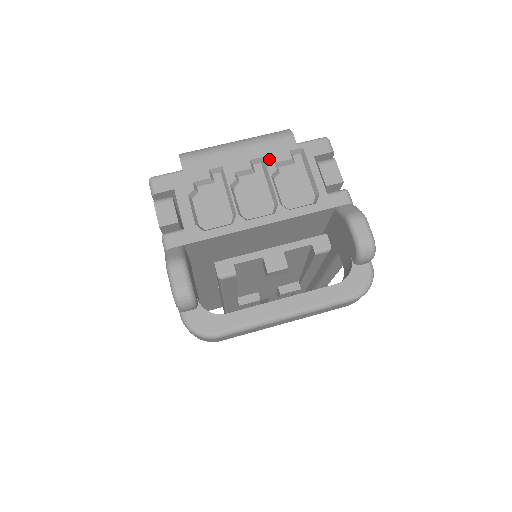
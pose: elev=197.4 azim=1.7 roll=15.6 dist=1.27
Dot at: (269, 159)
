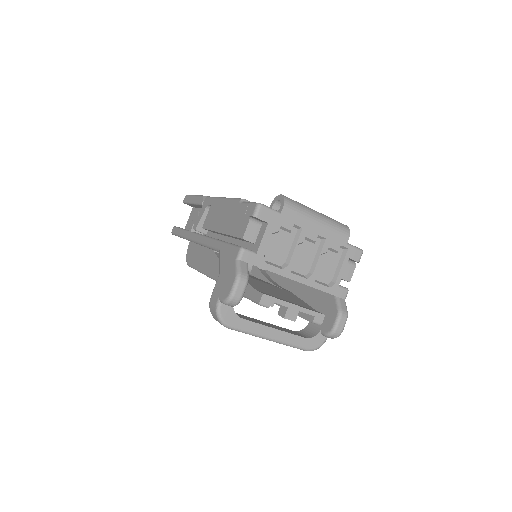
Dot at: (328, 242)
